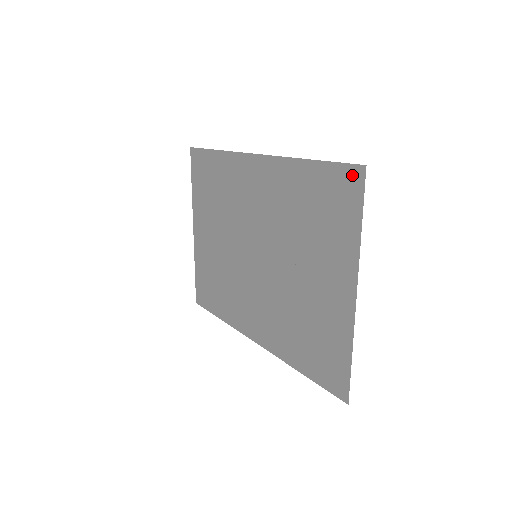
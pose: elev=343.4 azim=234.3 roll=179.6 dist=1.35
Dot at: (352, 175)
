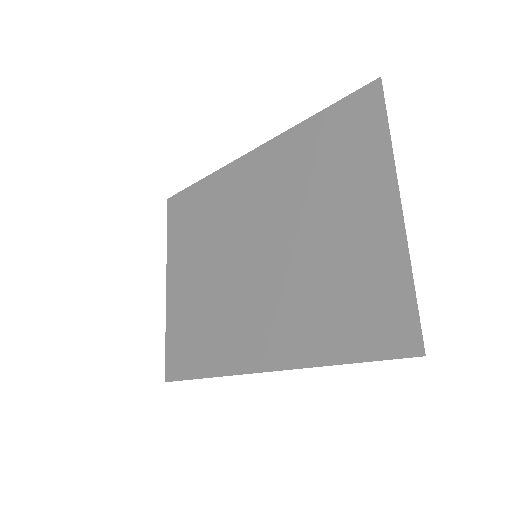
Dot at: (367, 94)
